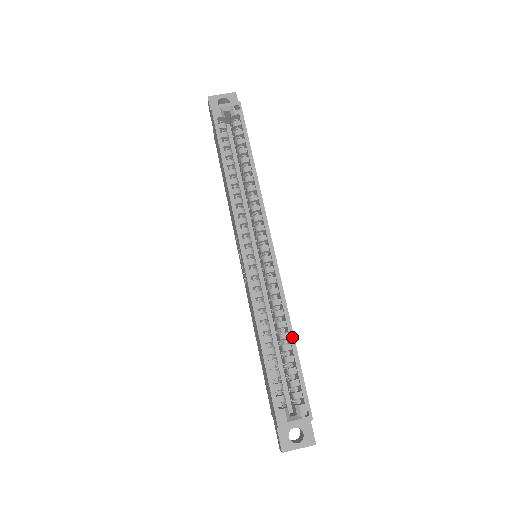
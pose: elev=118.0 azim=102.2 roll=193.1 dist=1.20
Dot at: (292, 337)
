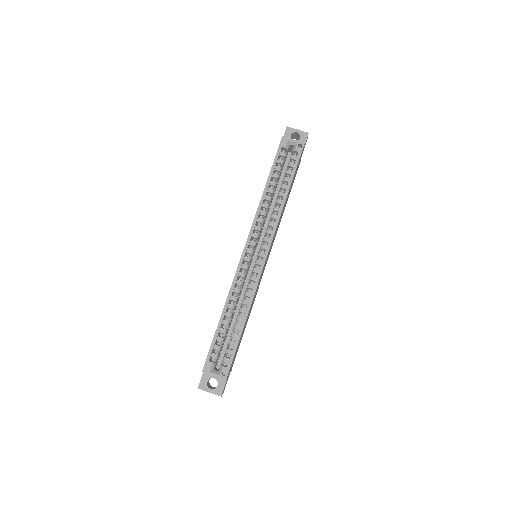
Dot at: (244, 322)
